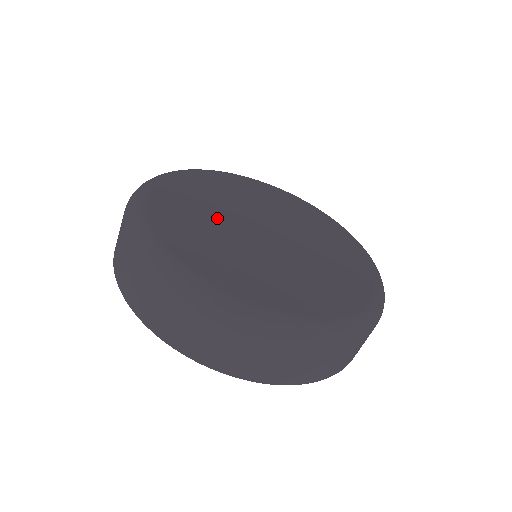
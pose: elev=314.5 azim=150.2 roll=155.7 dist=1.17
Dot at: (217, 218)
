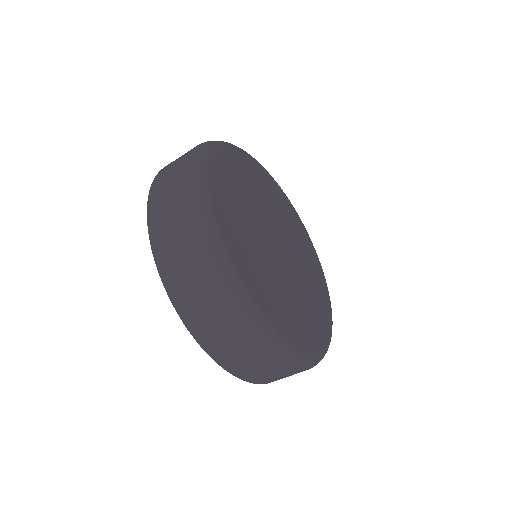
Dot at: (258, 203)
